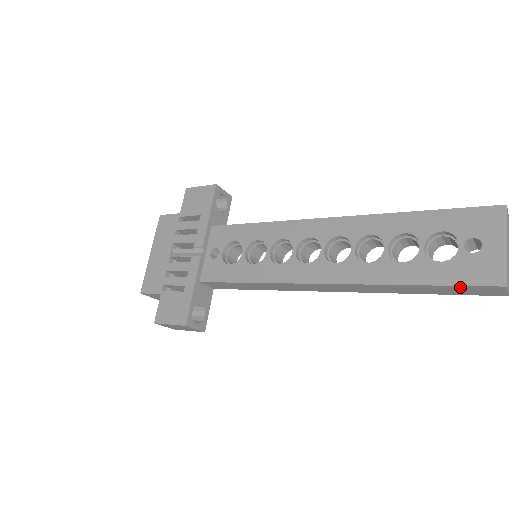
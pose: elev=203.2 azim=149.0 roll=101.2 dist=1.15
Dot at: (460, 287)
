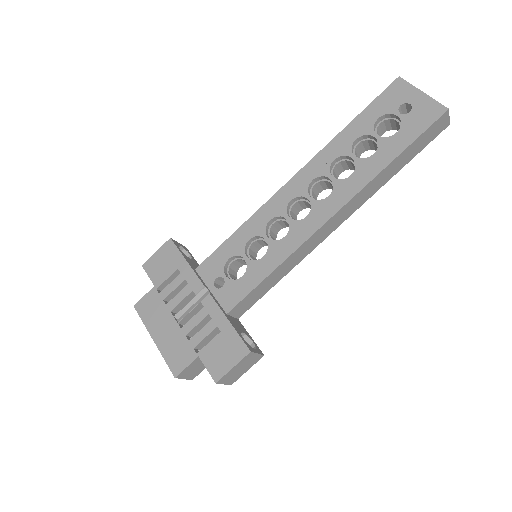
Dot at: (423, 135)
